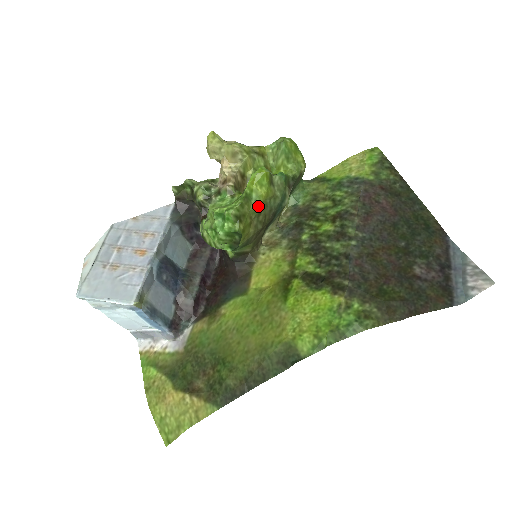
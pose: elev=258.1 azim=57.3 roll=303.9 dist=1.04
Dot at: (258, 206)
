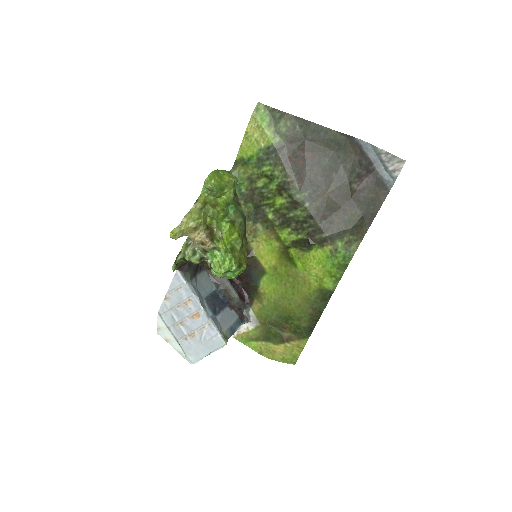
Dot at: (240, 244)
